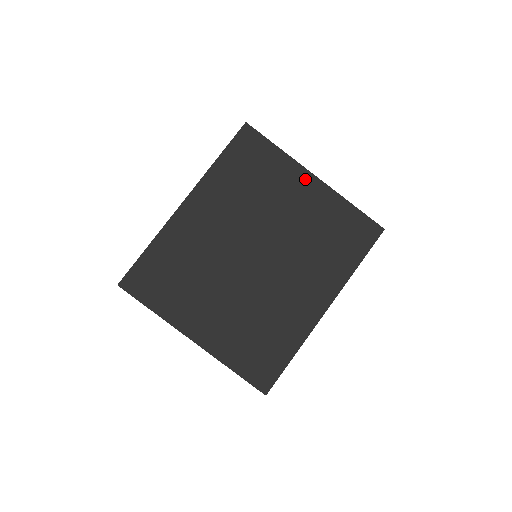
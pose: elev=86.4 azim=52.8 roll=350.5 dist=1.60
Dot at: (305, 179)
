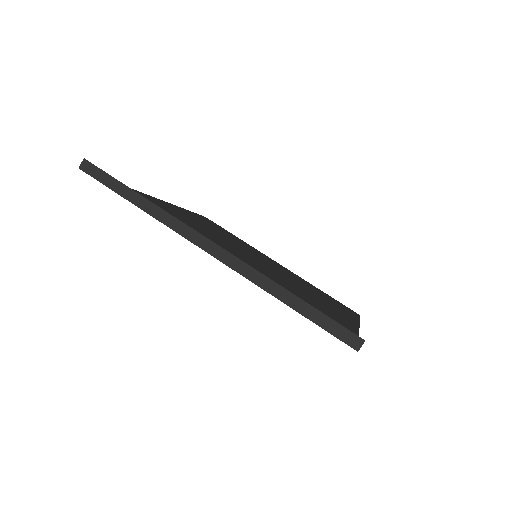
Dot at: occluded
